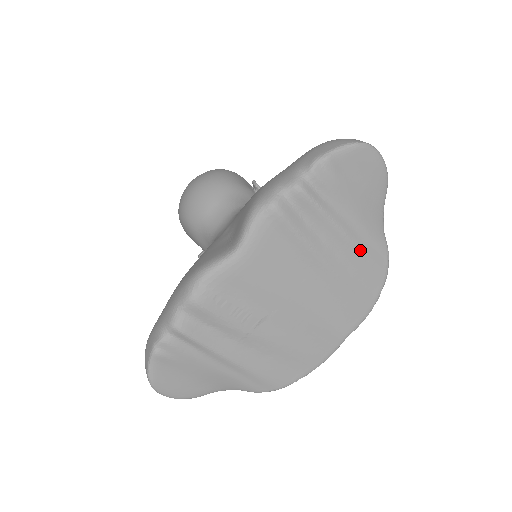
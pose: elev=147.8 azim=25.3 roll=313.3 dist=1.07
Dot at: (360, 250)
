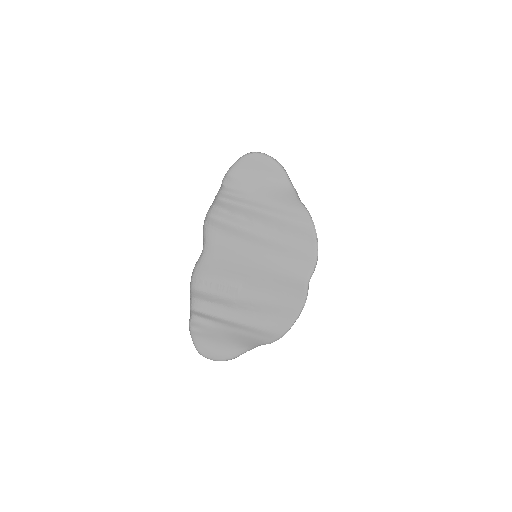
Dot at: (280, 217)
